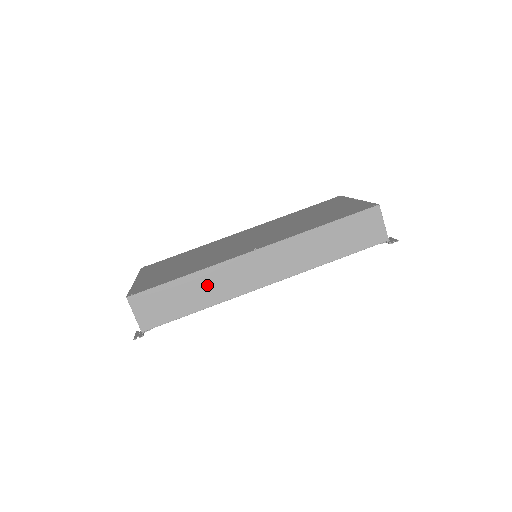
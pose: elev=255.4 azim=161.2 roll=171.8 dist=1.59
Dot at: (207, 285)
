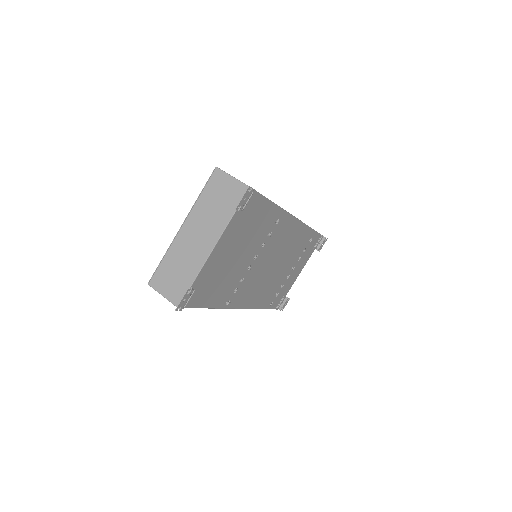
Dot at: occluded
